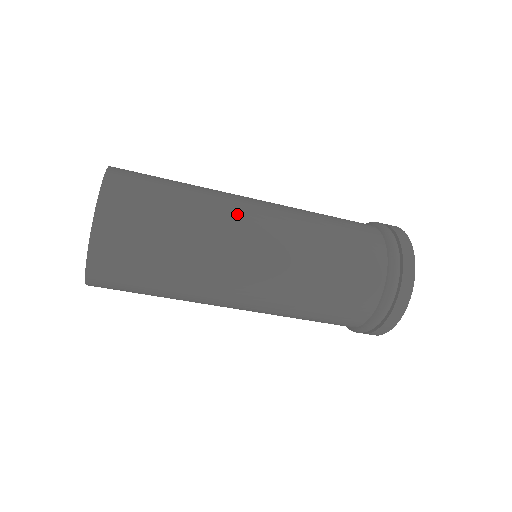
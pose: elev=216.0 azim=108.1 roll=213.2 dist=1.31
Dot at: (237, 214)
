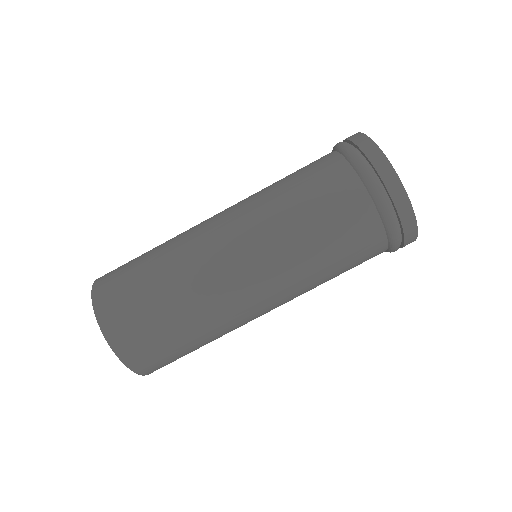
Dot at: occluded
